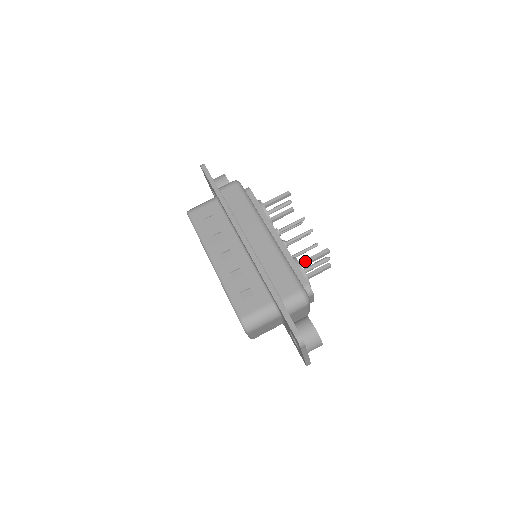
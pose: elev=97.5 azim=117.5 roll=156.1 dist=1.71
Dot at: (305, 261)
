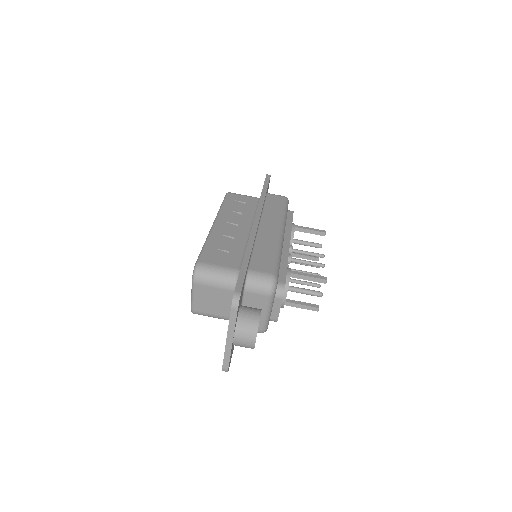
Dot at: (297, 272)
